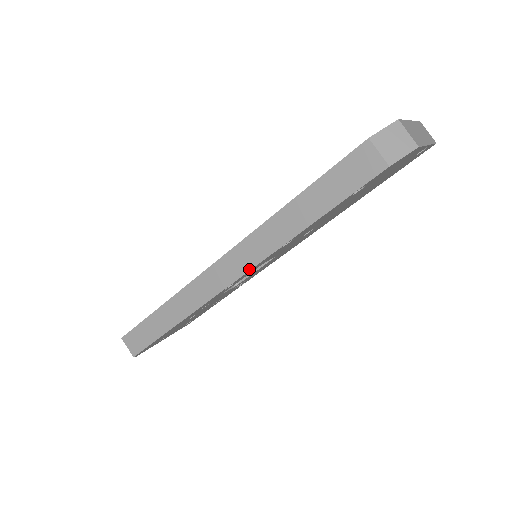
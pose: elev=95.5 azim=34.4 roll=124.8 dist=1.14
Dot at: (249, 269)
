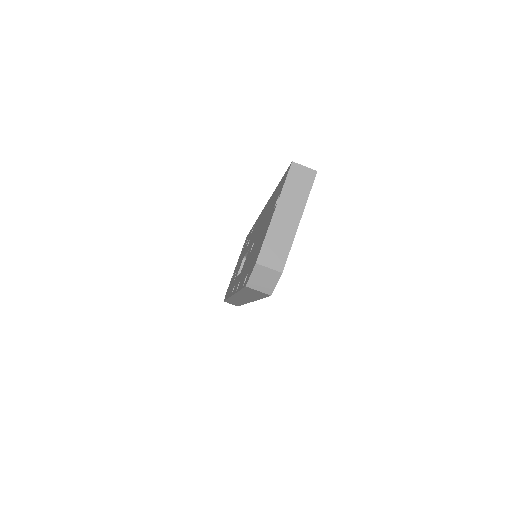
Dot at: occluded
